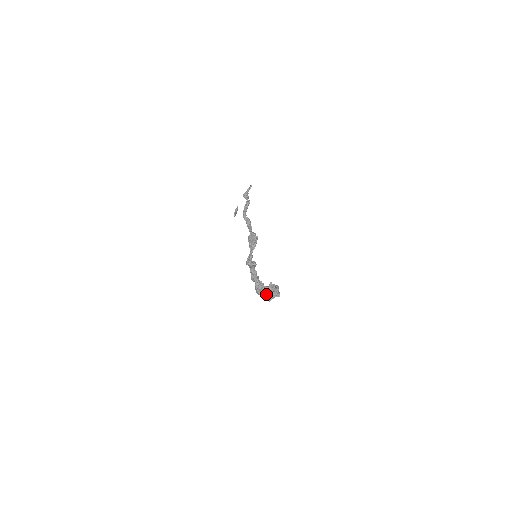
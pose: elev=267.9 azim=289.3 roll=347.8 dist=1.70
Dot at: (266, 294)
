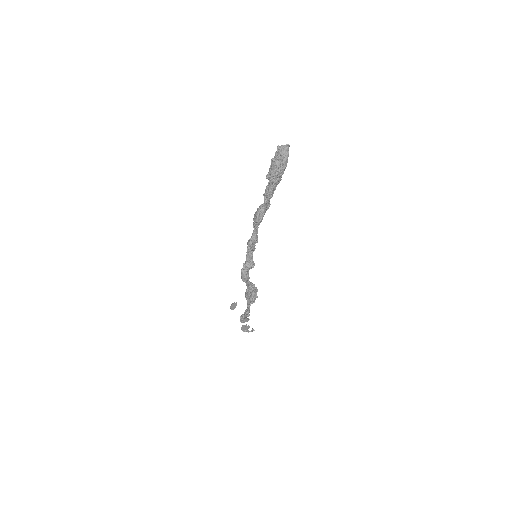
Dot at: (271, 159)
